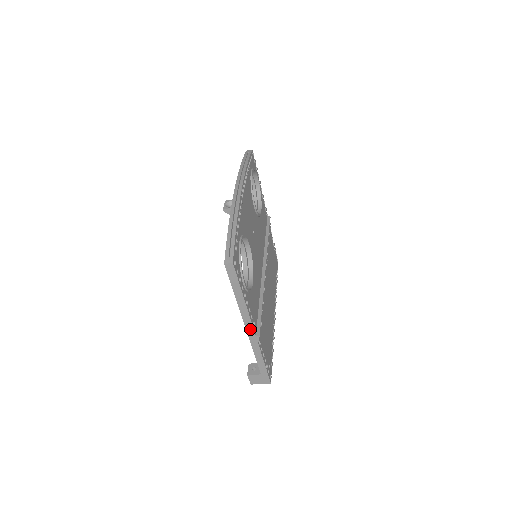
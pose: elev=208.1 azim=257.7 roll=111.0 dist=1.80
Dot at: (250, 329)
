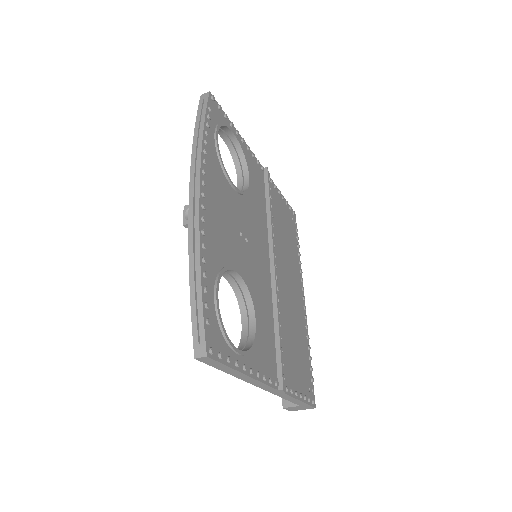
Dot at: (267, 388)
